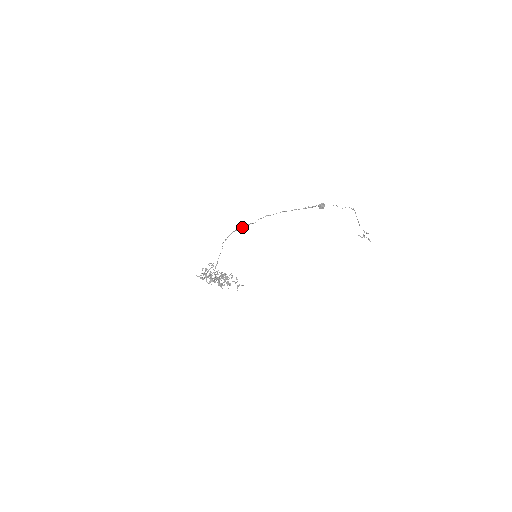
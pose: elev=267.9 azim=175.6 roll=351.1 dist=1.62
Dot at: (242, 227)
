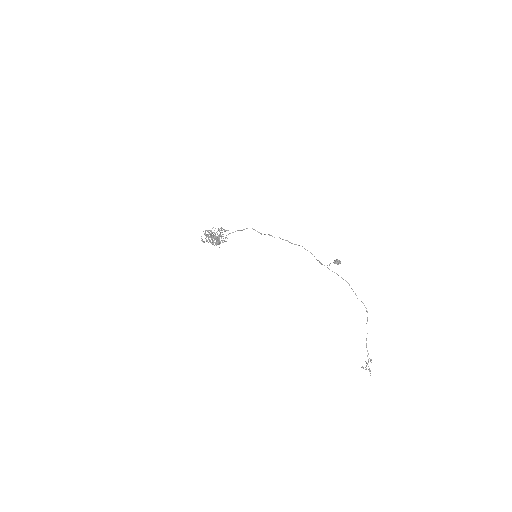
Dot at: occluded
